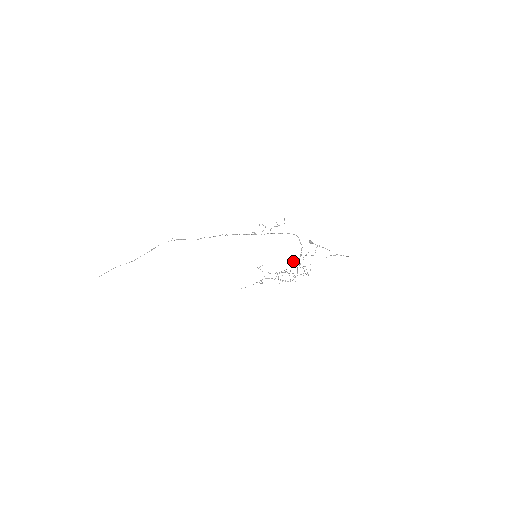
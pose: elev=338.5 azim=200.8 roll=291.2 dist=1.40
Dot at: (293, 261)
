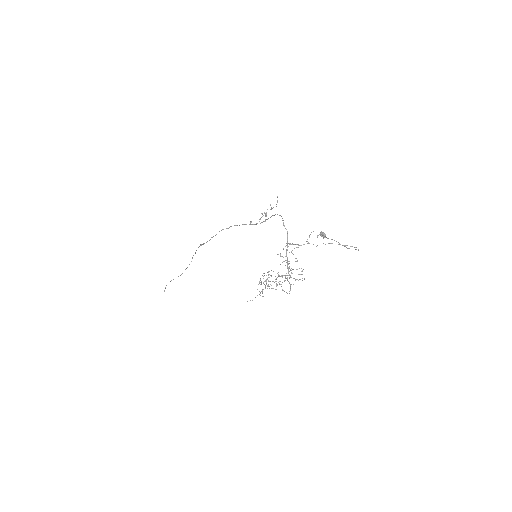
Dot at: (280, 256)
